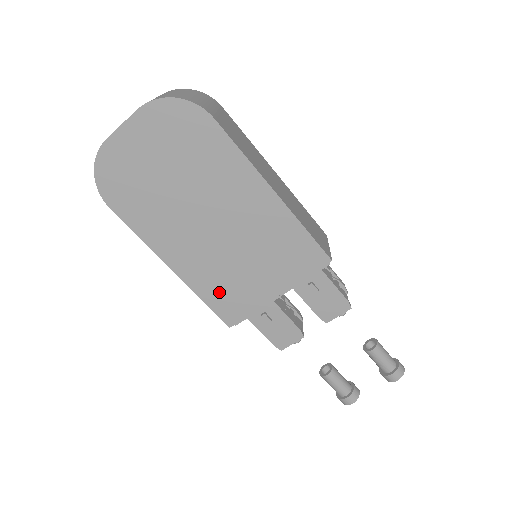
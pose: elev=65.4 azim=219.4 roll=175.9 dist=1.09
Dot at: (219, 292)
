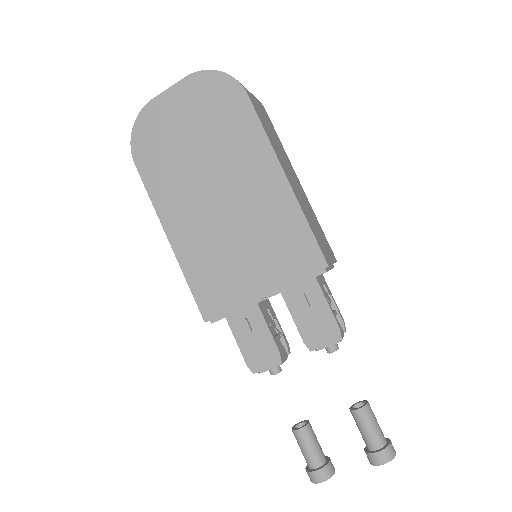
Dot at: (205, 276)
